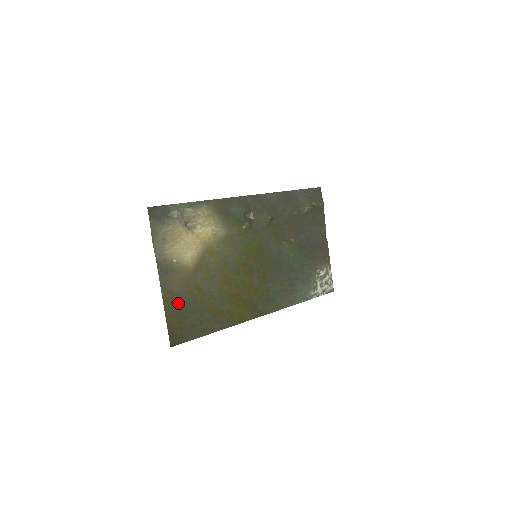
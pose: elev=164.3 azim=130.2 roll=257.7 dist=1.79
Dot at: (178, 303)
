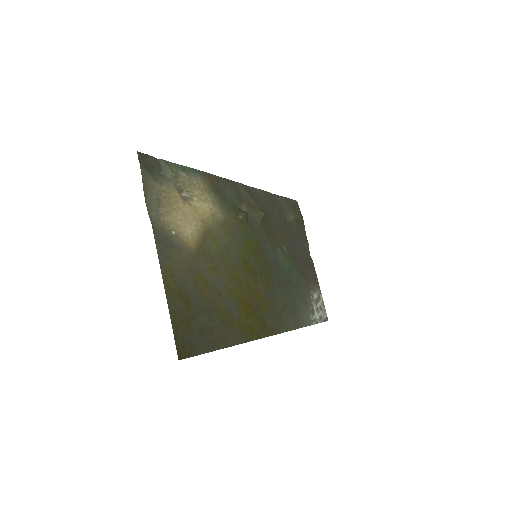
Dot at: (182, 294)
